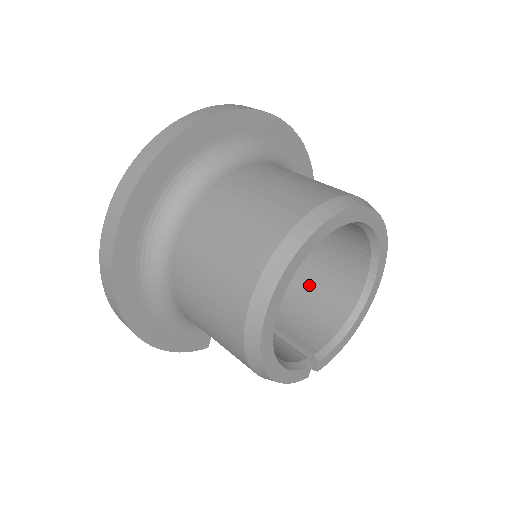
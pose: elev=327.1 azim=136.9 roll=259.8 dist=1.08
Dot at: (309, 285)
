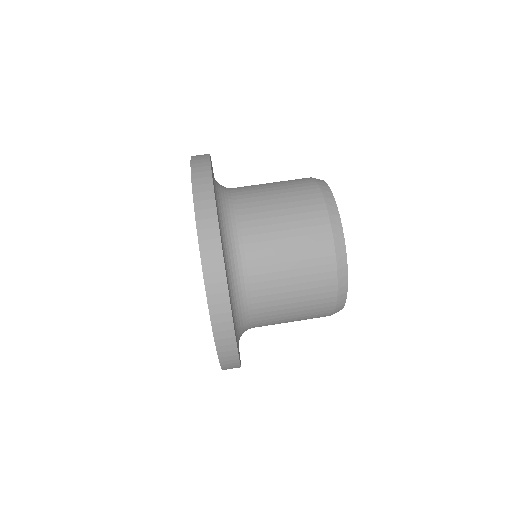
Dot at: occluded
